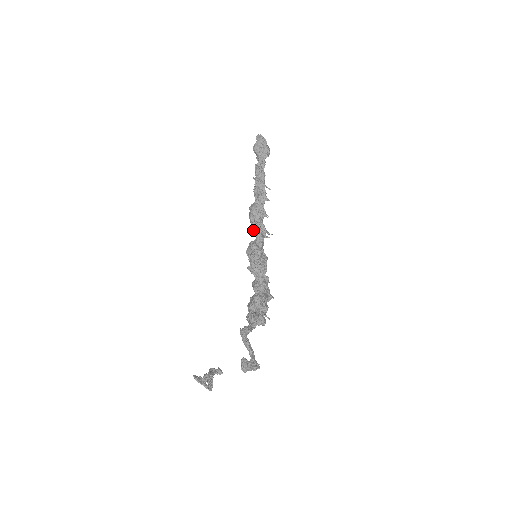
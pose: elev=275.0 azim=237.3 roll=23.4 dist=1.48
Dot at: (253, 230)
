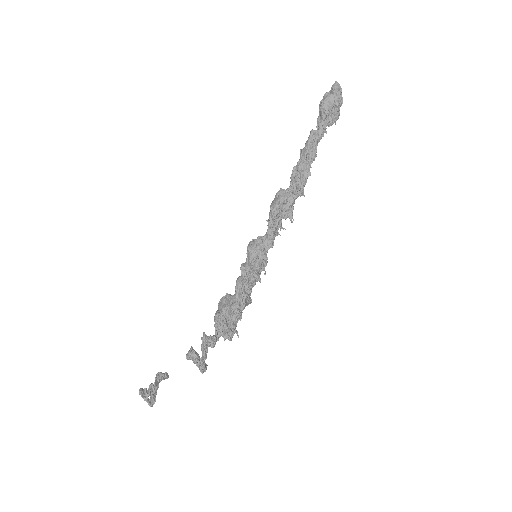
Dot at: (268, 227)
